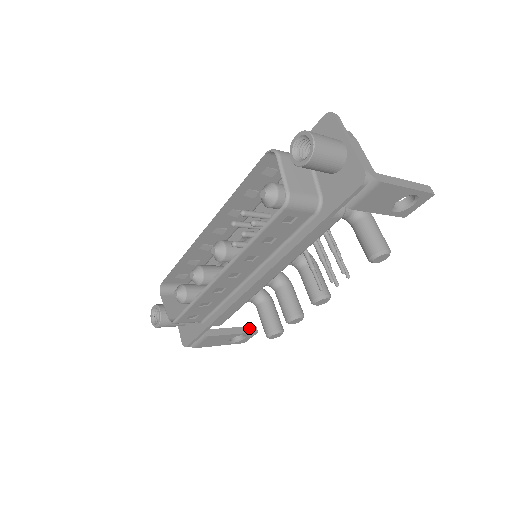
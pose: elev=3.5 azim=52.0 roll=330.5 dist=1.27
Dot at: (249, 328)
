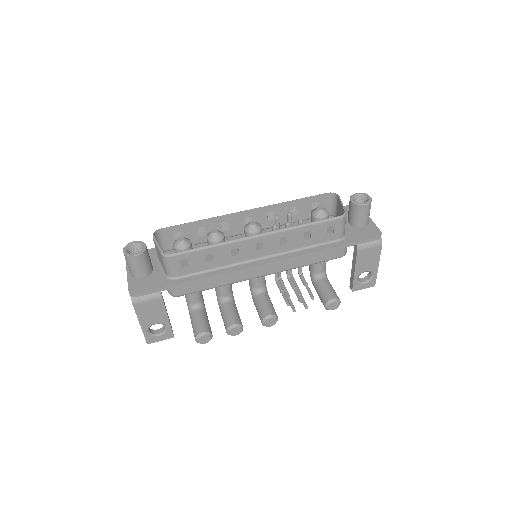
Dot at: occluded
